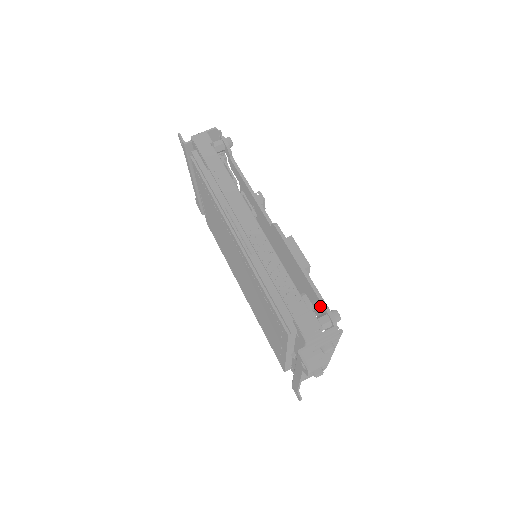
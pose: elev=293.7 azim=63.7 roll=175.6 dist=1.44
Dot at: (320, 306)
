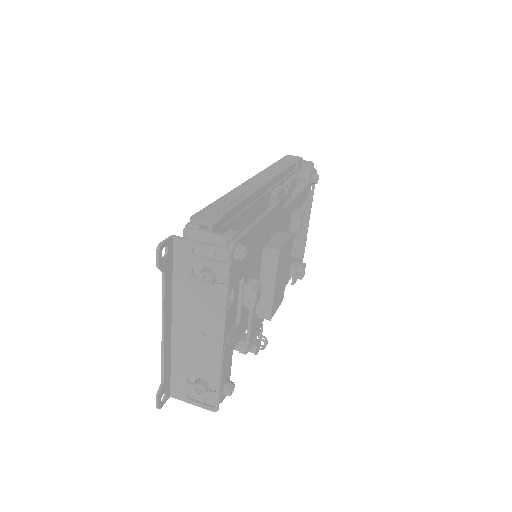
Dot at: occluded
